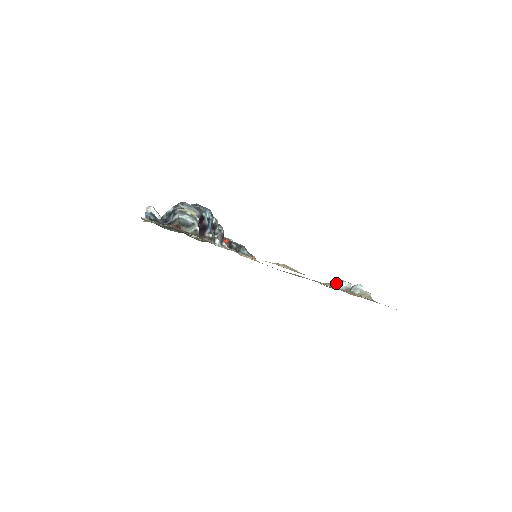
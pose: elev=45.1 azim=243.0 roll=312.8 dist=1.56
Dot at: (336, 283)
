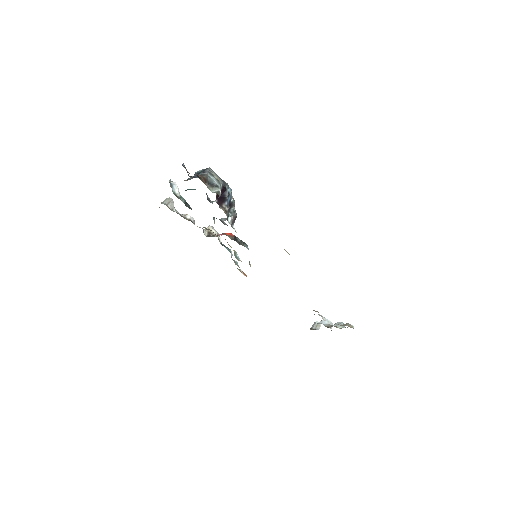
Dot at: (317, 326)
